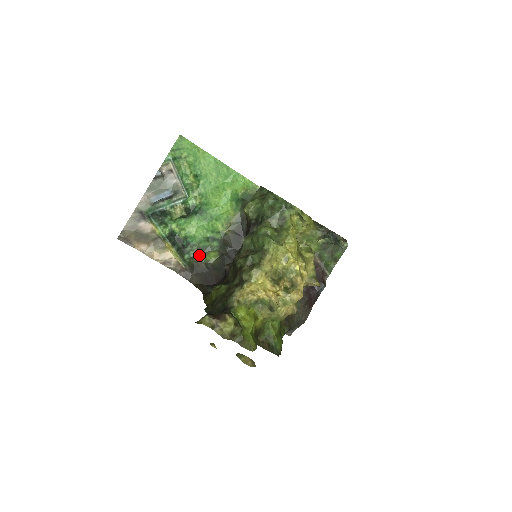
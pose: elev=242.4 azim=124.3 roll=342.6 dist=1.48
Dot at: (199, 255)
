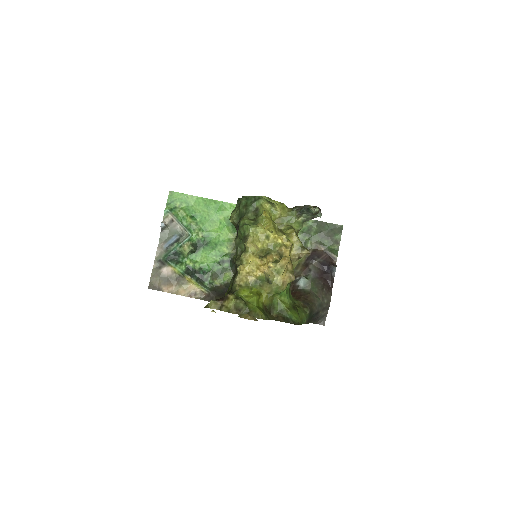
Dot at: (216, 279)
